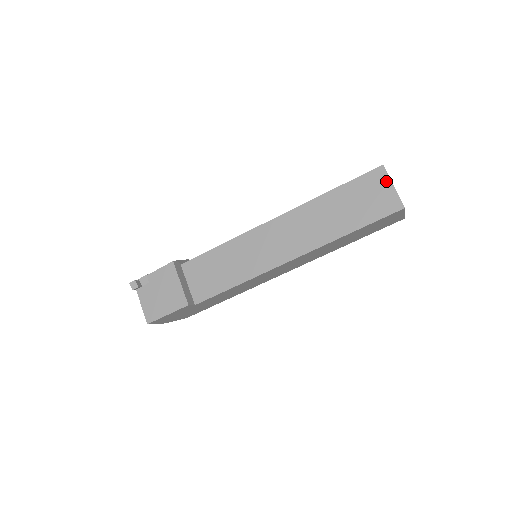
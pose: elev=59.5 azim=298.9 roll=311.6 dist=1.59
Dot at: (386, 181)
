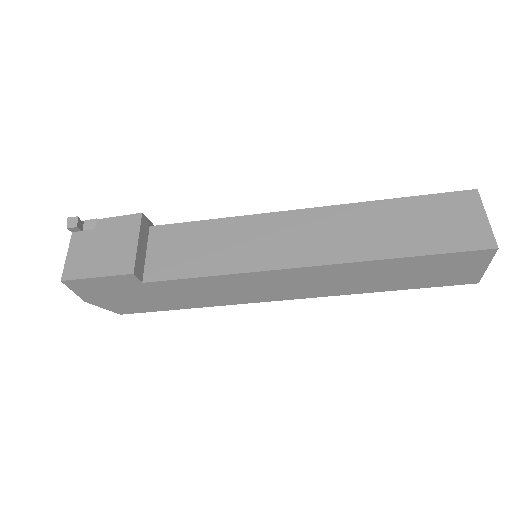
Dot at: (477, 208)
